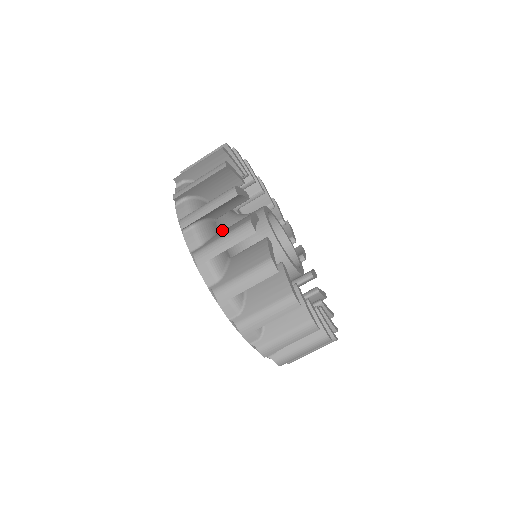
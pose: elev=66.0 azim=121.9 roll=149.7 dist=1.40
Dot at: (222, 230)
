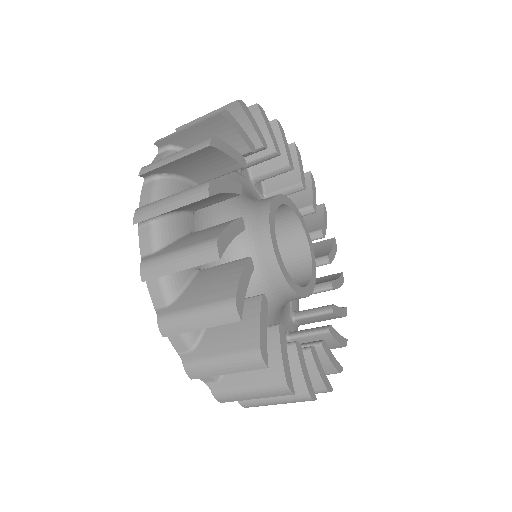
Dot at: occluded
